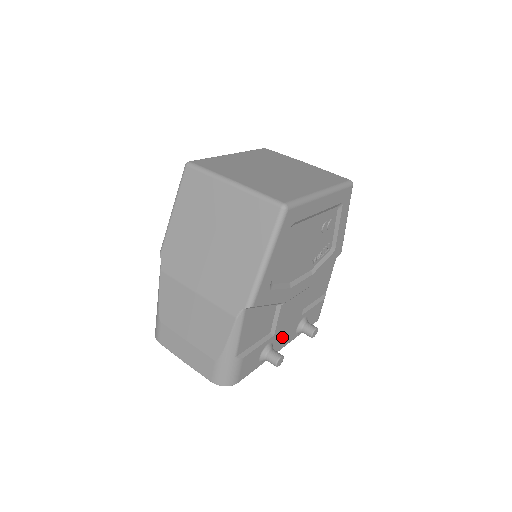
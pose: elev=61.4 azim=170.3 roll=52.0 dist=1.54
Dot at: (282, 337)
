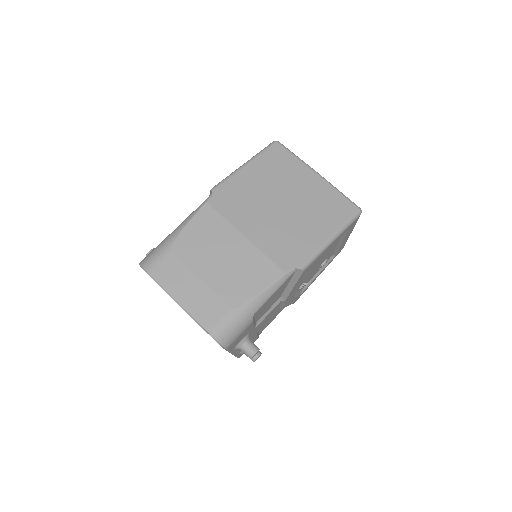
Dot at: occluded
